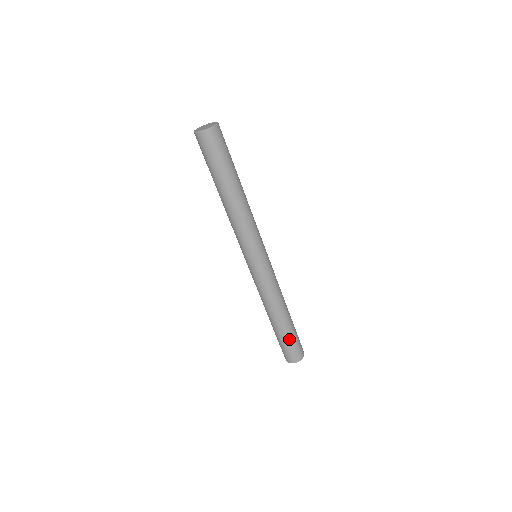
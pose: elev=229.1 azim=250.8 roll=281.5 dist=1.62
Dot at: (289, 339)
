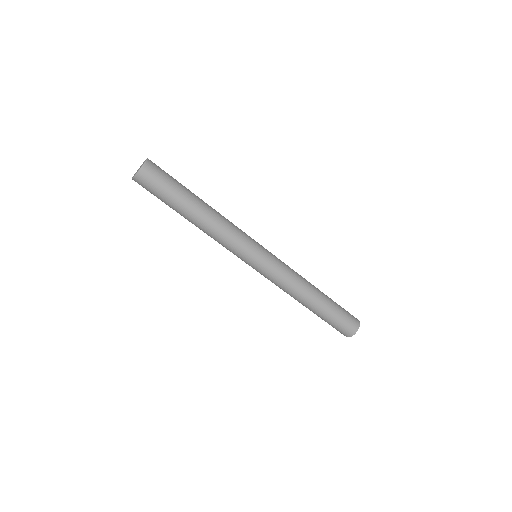
Dot at: (334, 315)
